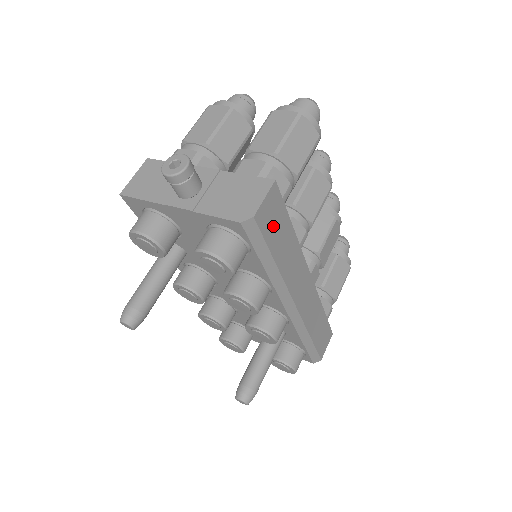
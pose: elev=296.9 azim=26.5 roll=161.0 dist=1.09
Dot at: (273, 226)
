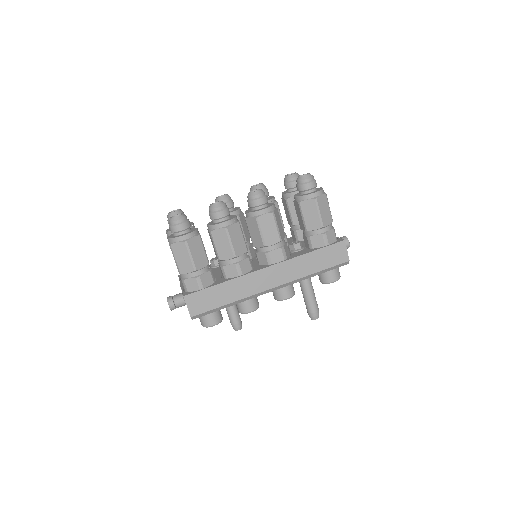
Dot at: (206, 302)
